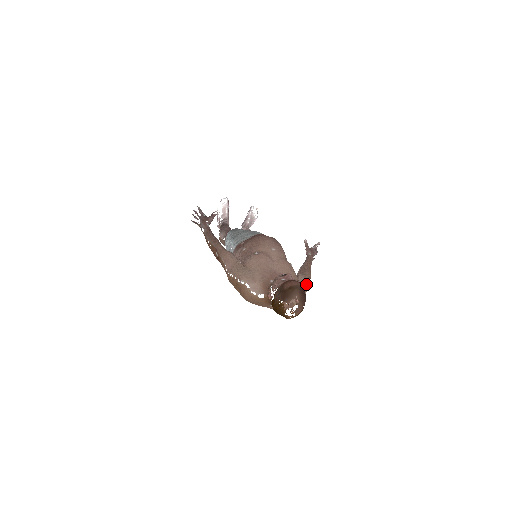
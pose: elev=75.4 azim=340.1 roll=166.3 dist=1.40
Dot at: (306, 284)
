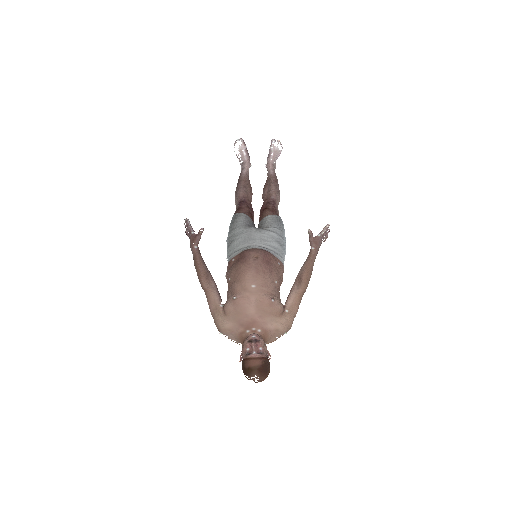
Dot at: (296, 305)
